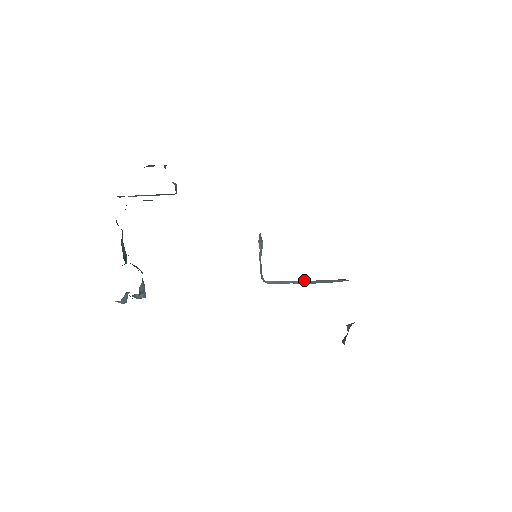
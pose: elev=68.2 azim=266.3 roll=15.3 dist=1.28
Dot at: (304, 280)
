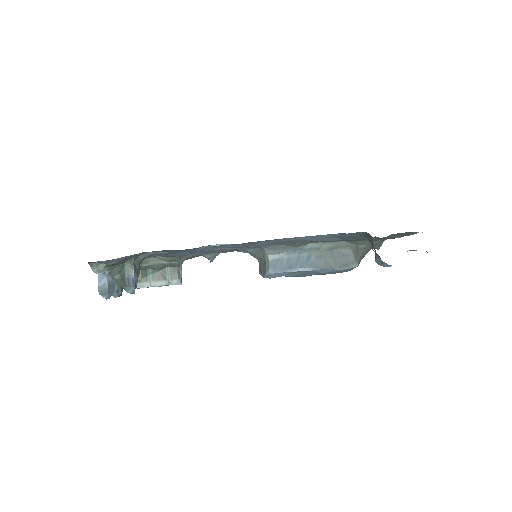
Dot at: (309, 256)
